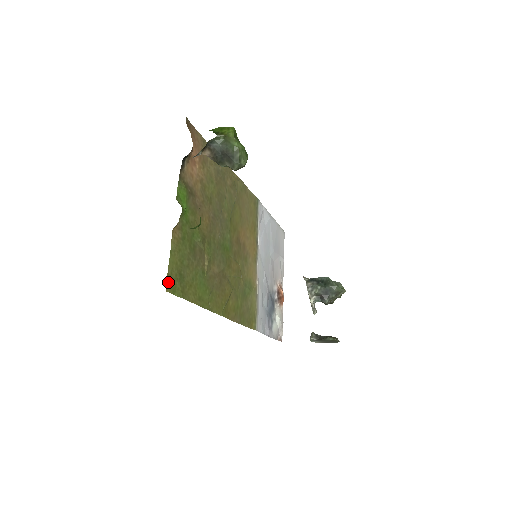
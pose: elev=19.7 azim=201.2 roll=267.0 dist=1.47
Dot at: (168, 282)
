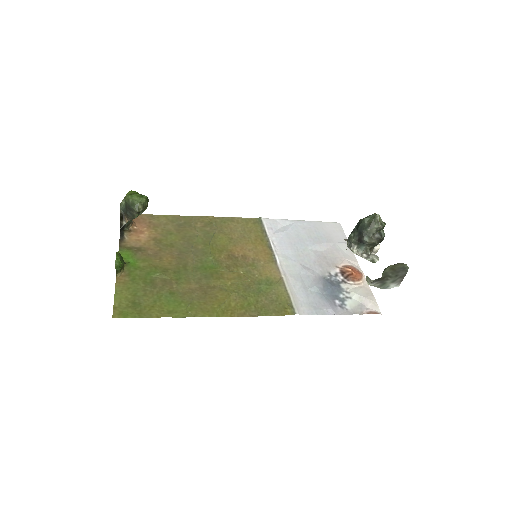
Dot at: (116, 312)
